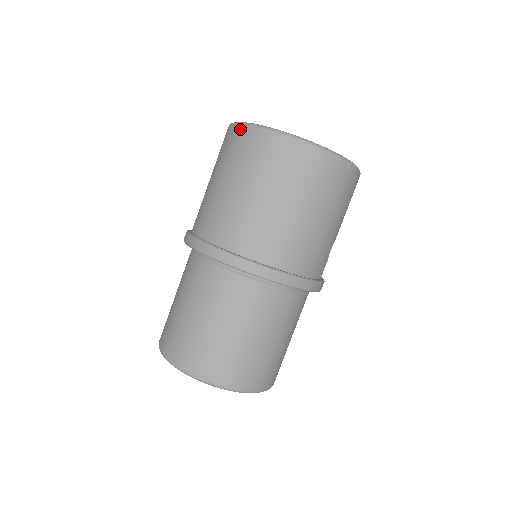
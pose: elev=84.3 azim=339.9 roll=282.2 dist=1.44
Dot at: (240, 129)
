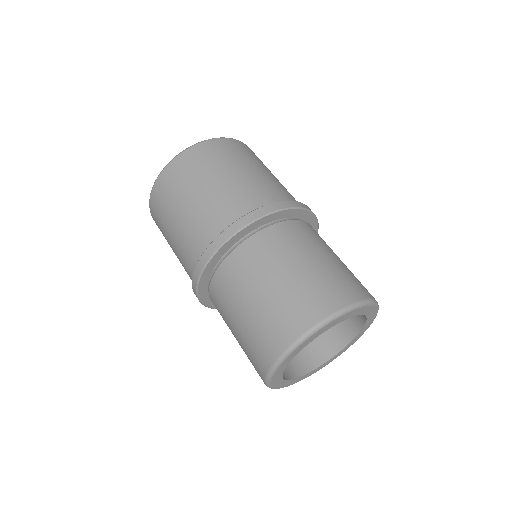
Dot at: (172, 164)
